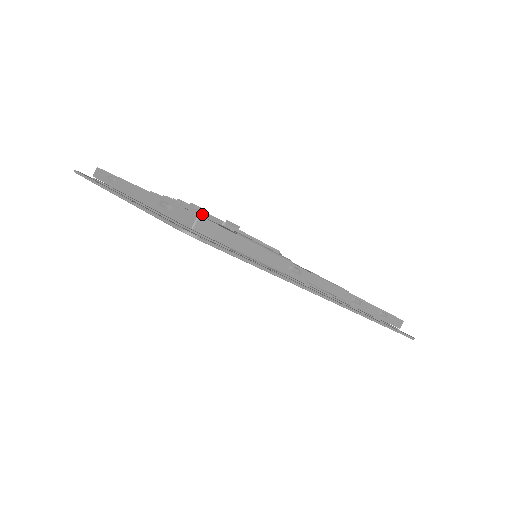
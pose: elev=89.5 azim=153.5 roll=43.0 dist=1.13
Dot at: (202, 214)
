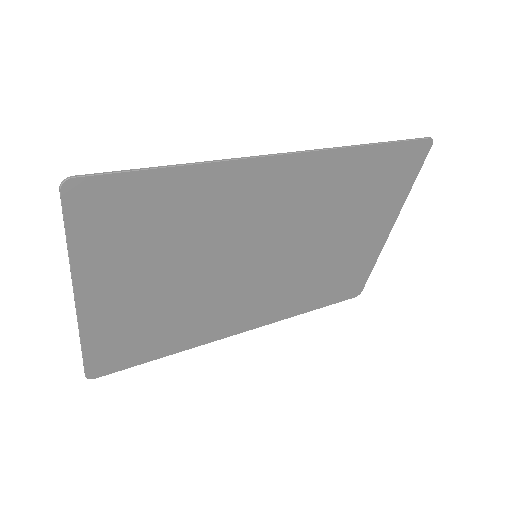
Dot at: occluded
